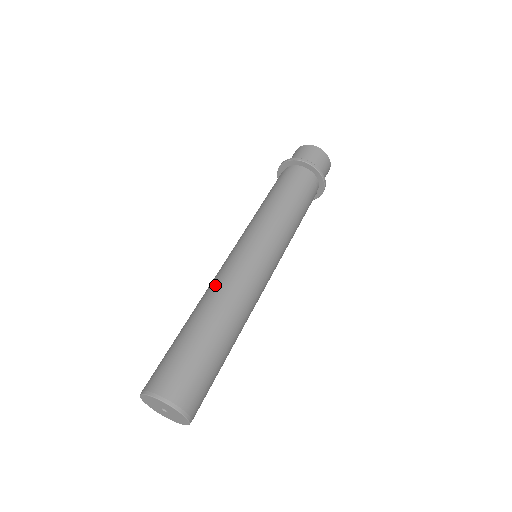
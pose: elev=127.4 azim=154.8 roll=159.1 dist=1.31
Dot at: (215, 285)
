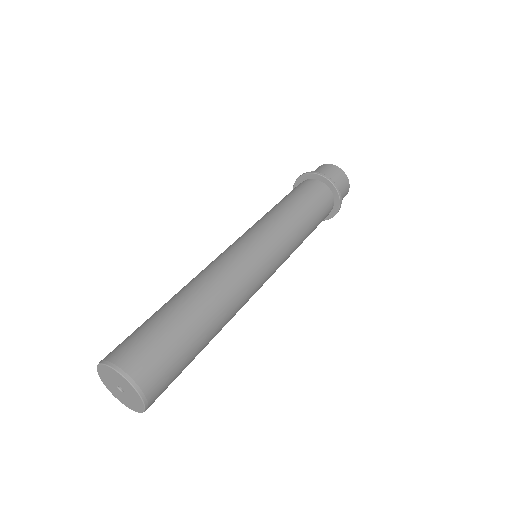
Dot at: (225, 279)
